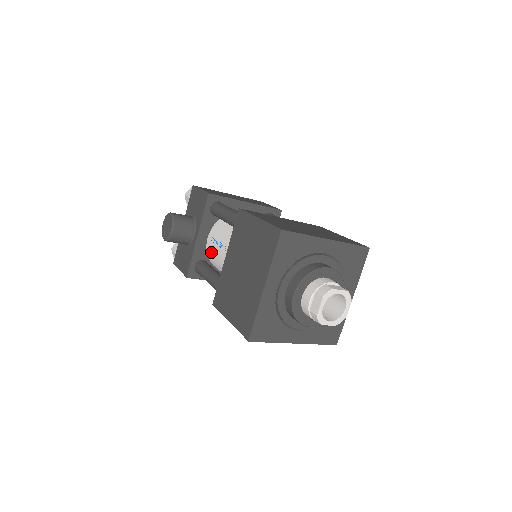
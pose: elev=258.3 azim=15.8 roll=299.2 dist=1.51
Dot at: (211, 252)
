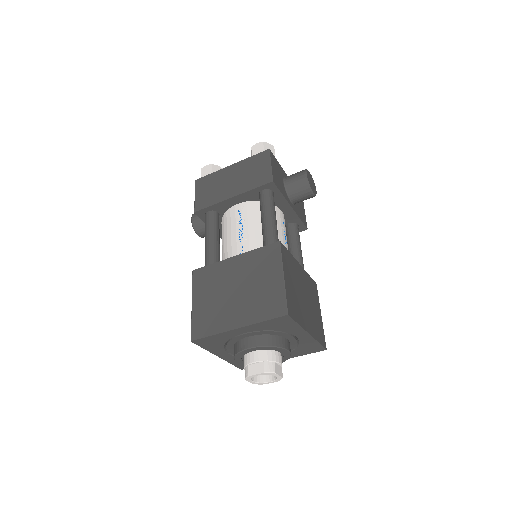
Dot at: occluded
